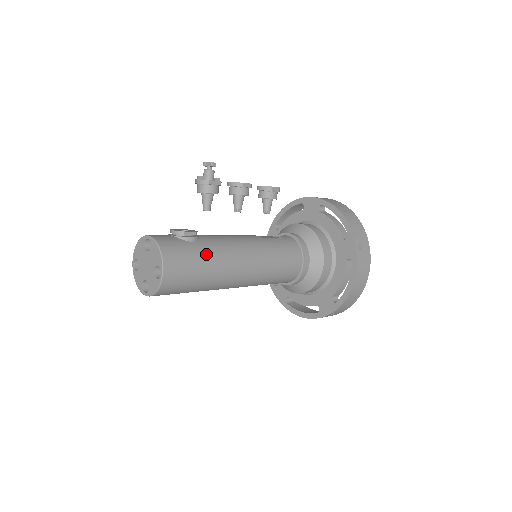
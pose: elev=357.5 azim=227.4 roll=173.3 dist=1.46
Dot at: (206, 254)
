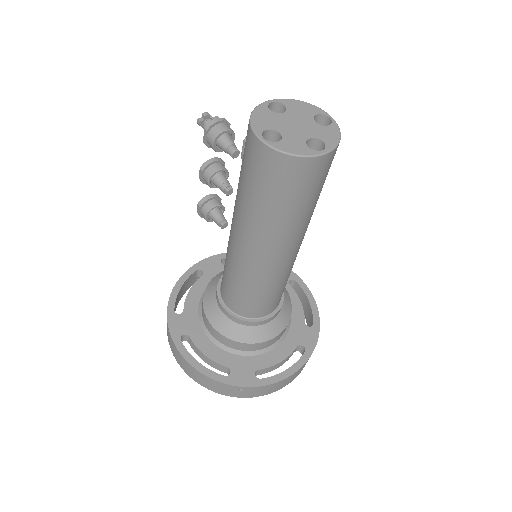
Dot at: occluded
